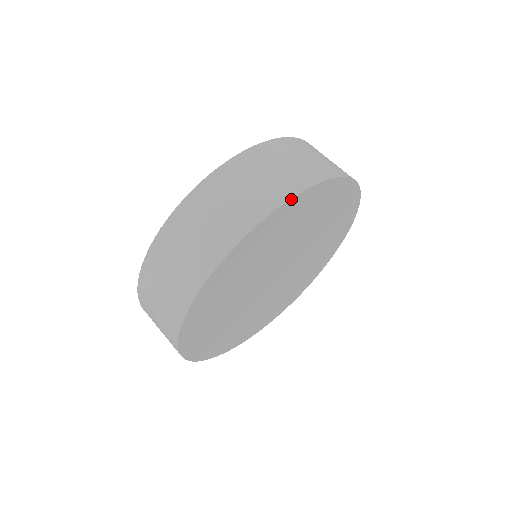
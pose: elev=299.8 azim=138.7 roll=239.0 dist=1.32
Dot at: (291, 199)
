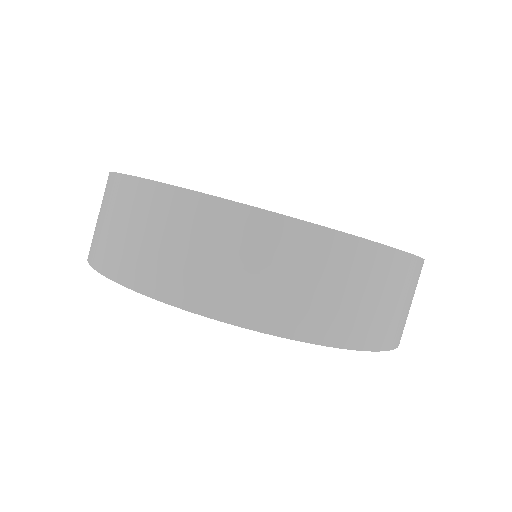
Dot at: (348, 348)
